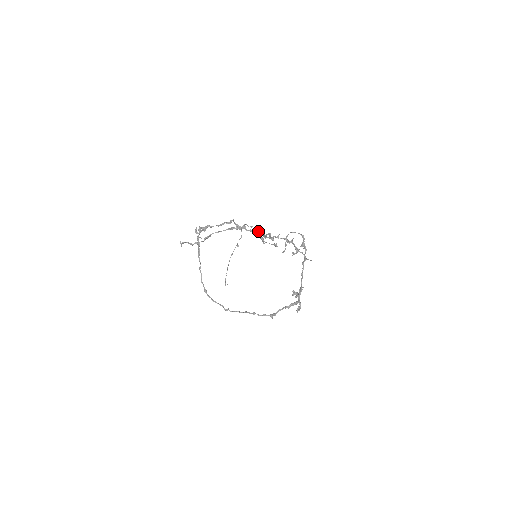
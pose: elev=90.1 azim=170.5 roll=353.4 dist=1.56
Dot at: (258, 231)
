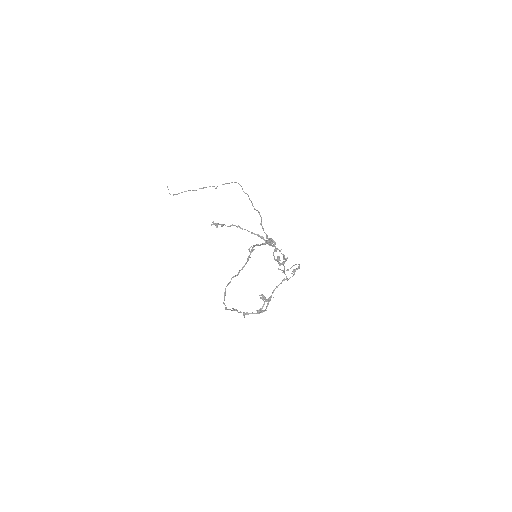
Dot at: occluded
